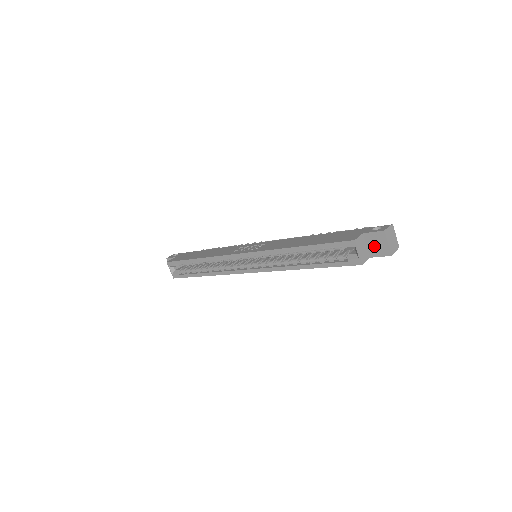
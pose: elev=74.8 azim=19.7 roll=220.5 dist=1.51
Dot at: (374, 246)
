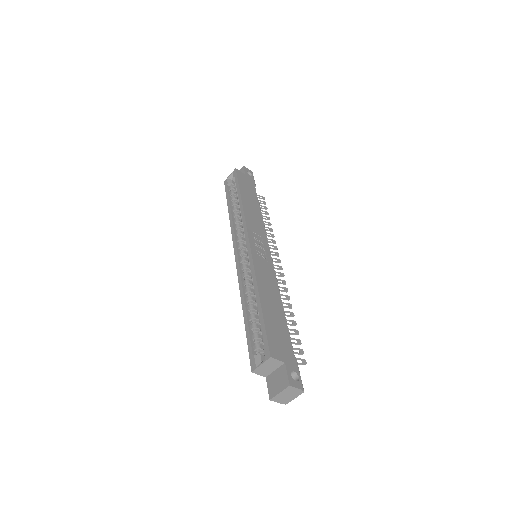
Dot at: (276, 378)
